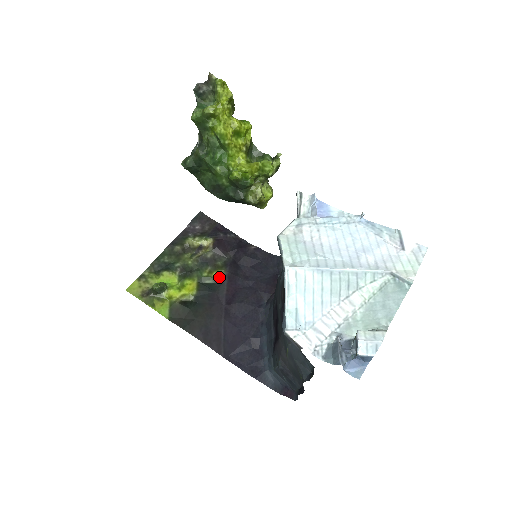
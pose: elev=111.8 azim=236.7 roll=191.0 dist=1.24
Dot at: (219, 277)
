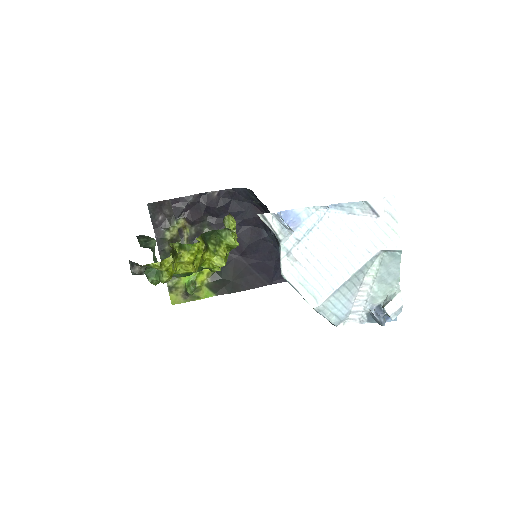
Dot at: occluded
